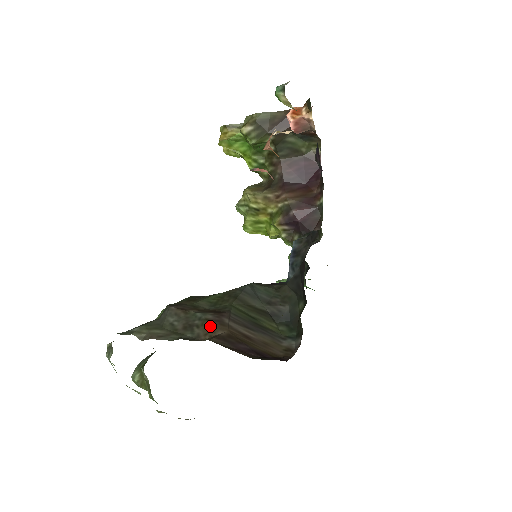
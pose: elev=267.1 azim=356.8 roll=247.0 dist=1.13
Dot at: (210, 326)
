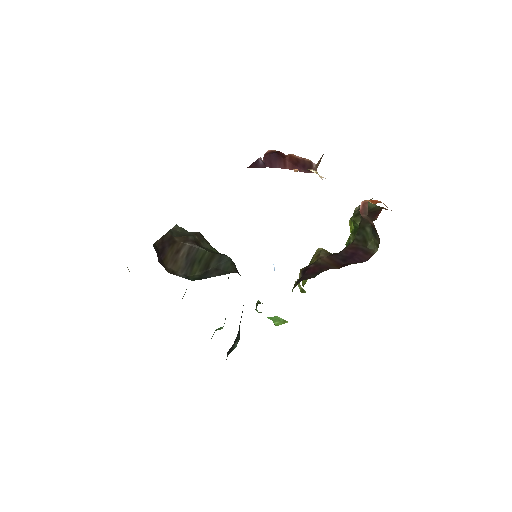
Dot at: (182, 236)
